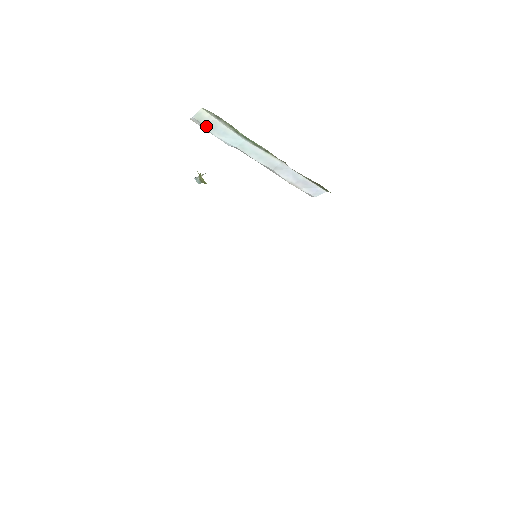
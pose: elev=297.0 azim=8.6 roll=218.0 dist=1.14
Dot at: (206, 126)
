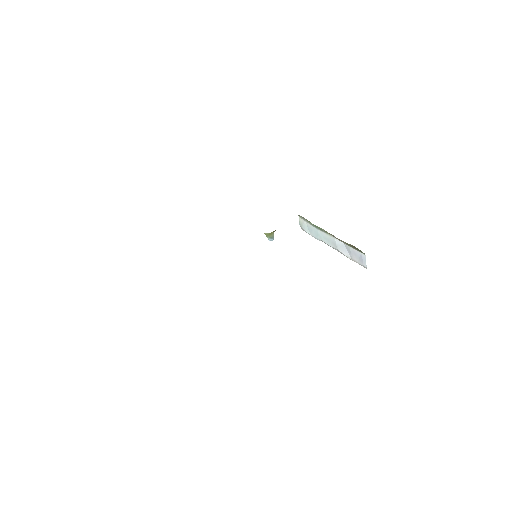
Dot at: (305, 229)
